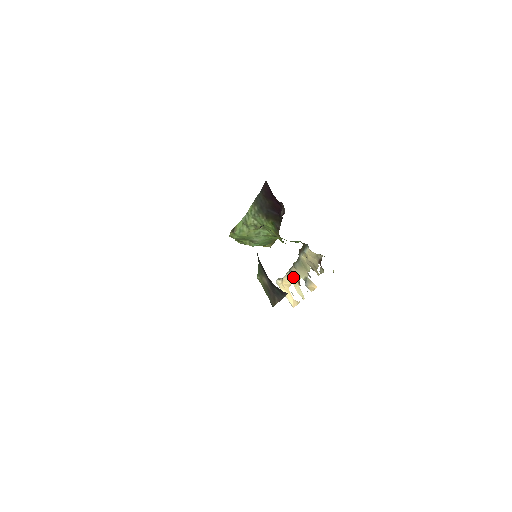
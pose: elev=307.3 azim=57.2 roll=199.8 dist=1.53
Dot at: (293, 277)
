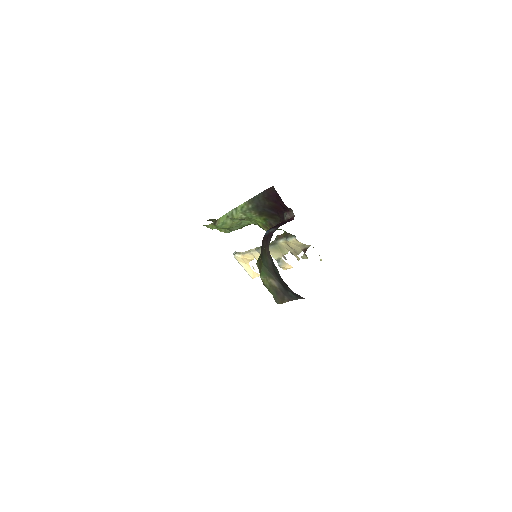
Dot at: (259, 255)
